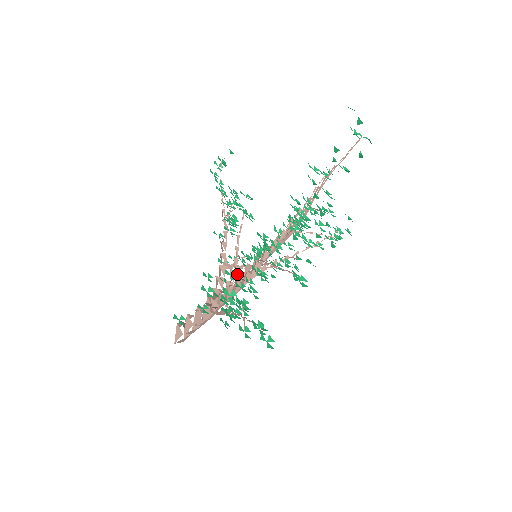
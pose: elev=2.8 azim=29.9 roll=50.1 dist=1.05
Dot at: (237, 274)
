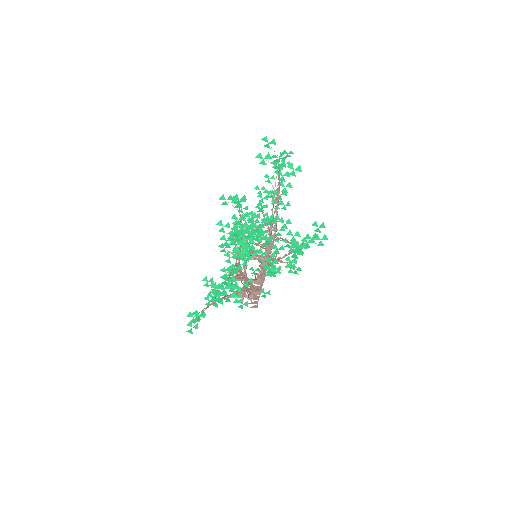
Dot at: occluded
